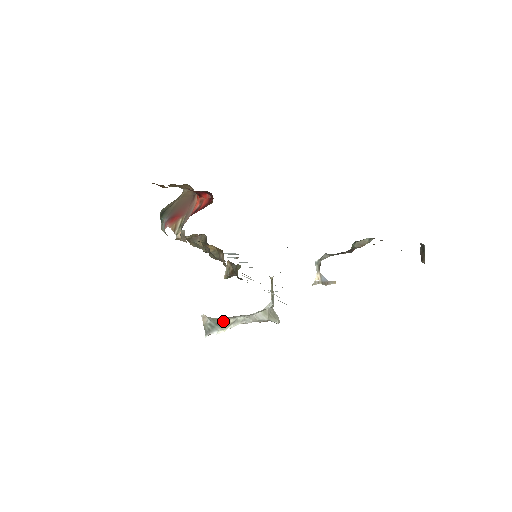
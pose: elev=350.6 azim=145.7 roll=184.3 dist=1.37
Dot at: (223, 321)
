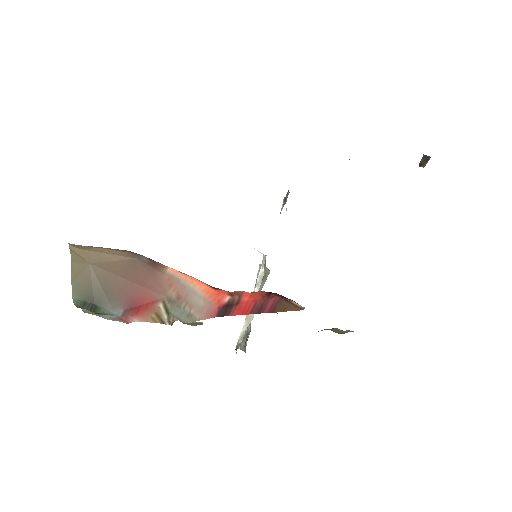
Dot at: (248, 327)
